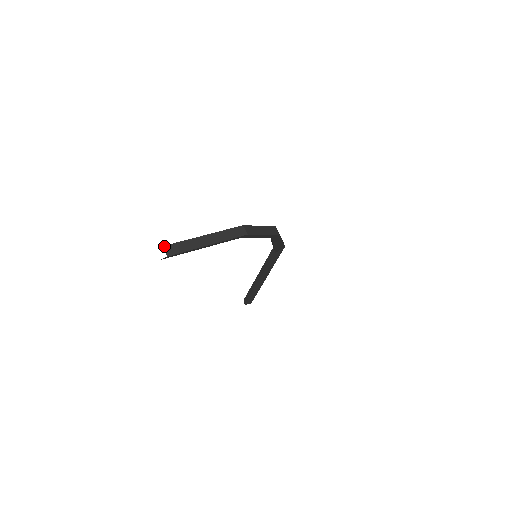
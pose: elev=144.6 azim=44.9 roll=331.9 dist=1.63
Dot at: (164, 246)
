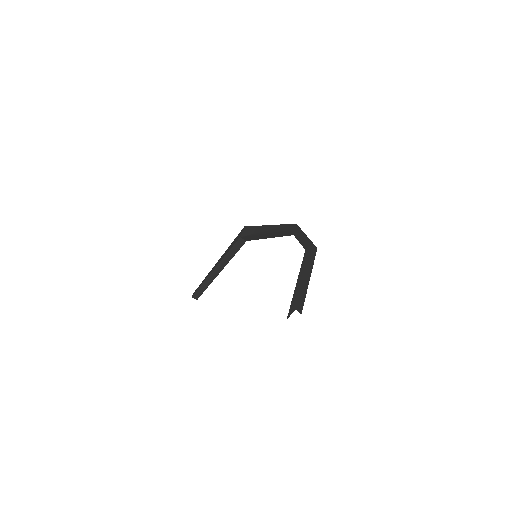
Dot at: (296, 309)
